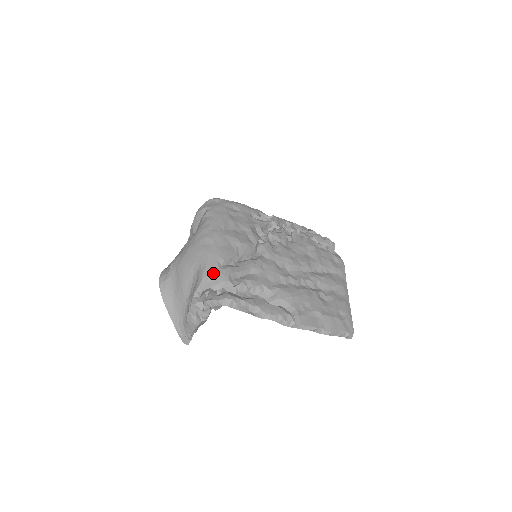
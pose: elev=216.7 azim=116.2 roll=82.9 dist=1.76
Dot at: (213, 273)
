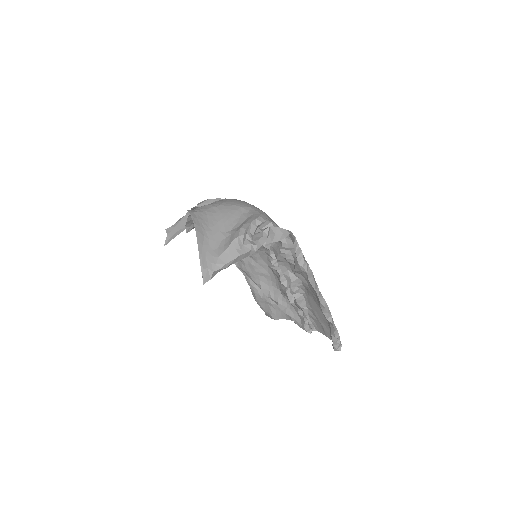
Dot at: occluded
